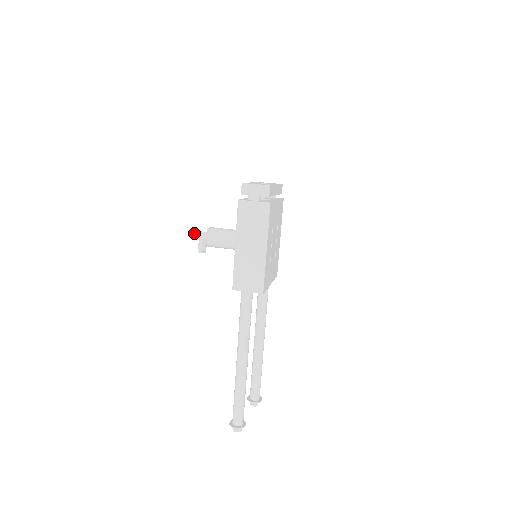
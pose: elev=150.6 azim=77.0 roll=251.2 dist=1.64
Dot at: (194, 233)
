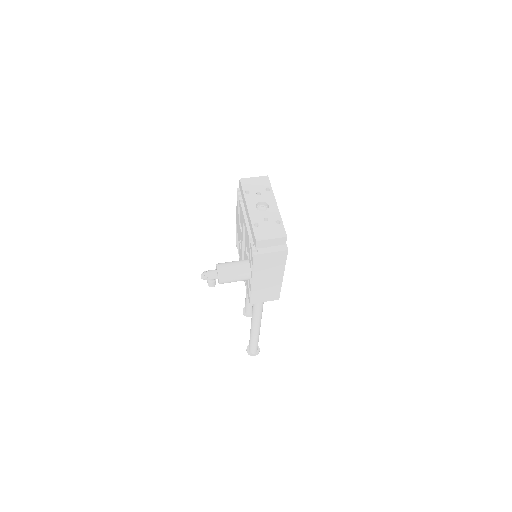
Dot at: (203, 277)
